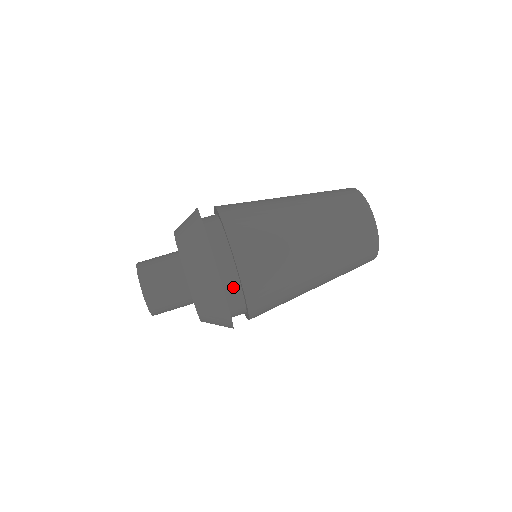
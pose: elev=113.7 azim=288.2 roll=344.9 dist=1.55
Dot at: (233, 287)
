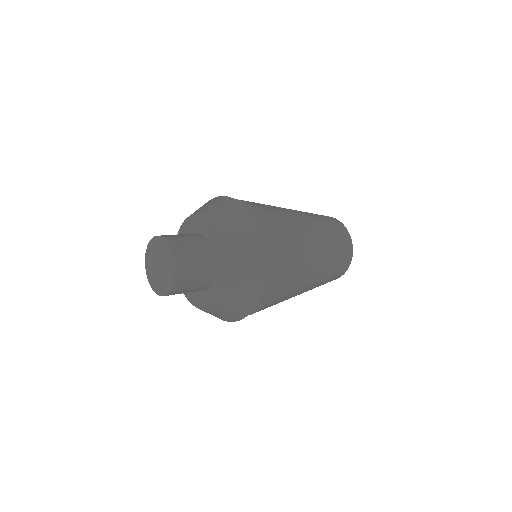
Dot at: occluded
